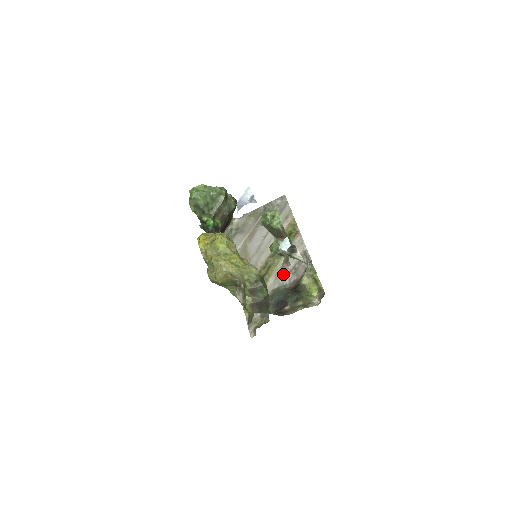
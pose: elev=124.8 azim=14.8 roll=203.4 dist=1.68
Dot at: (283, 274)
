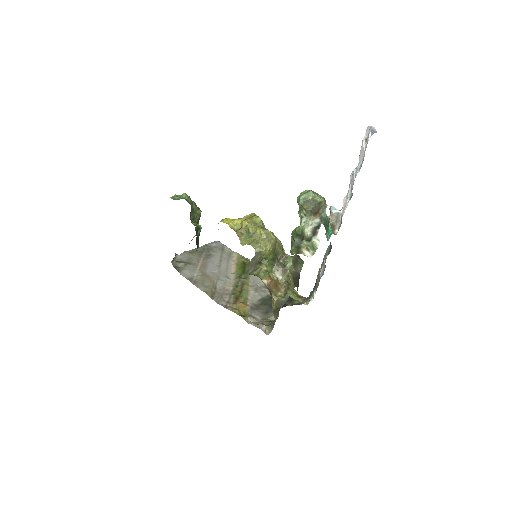
Dot at: (260, 289)
